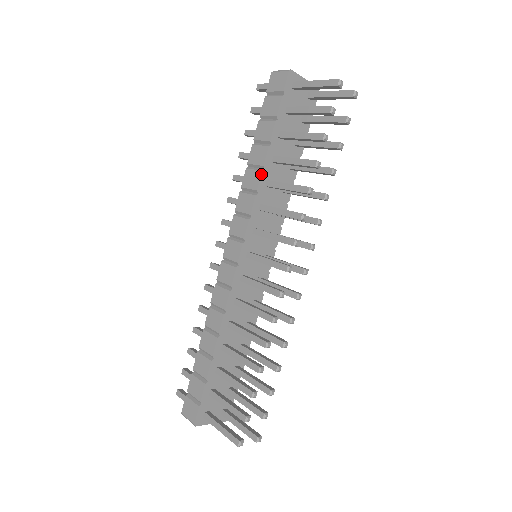
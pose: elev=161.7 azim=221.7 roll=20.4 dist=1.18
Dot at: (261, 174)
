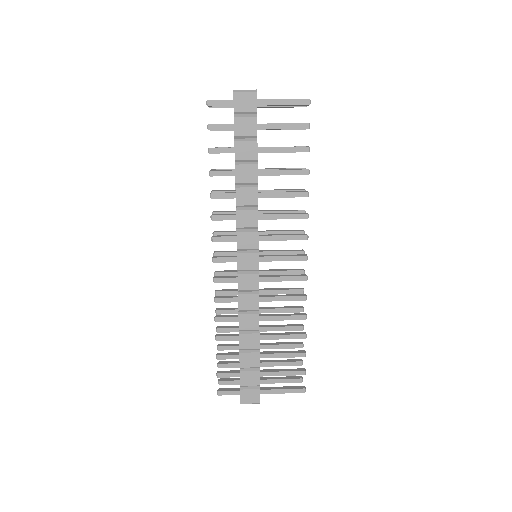
Dot at: occluded
